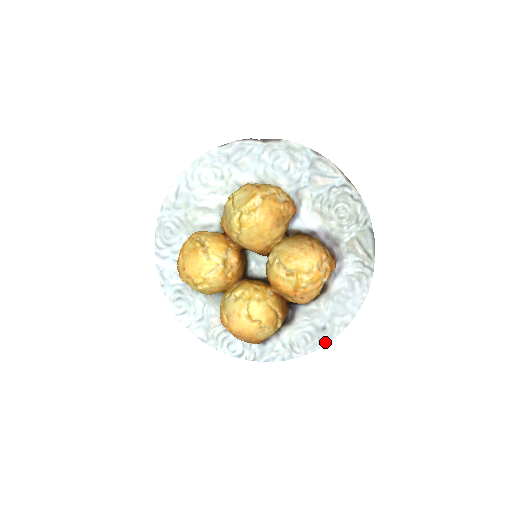
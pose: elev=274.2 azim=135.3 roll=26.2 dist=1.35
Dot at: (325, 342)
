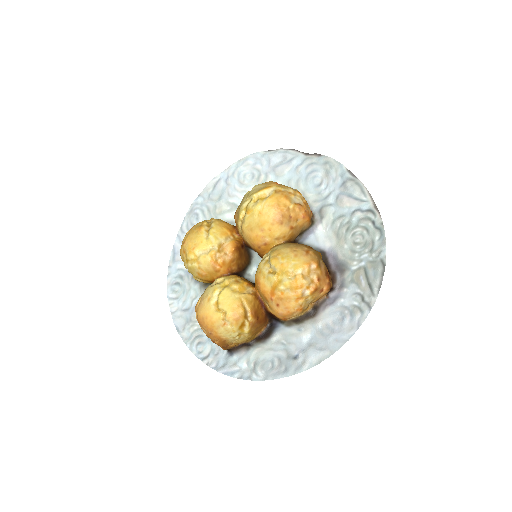
Dot at: (290, 373)
